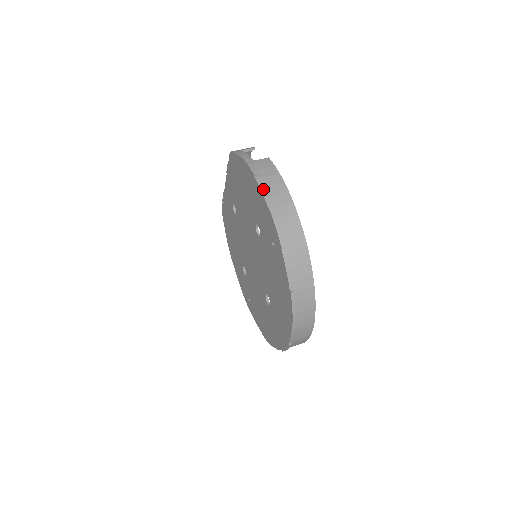
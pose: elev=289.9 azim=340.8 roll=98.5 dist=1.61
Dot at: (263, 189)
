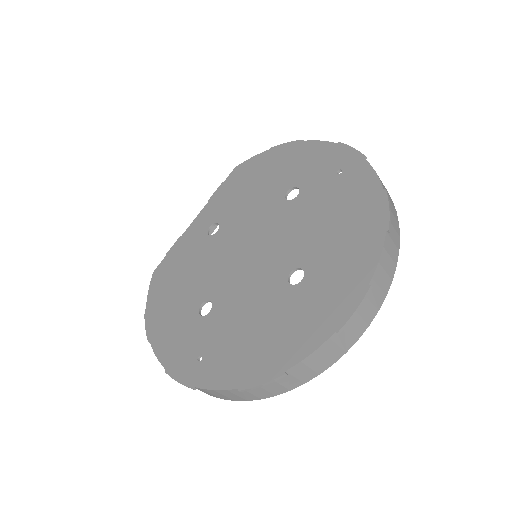
Dot at: (319, 142)
